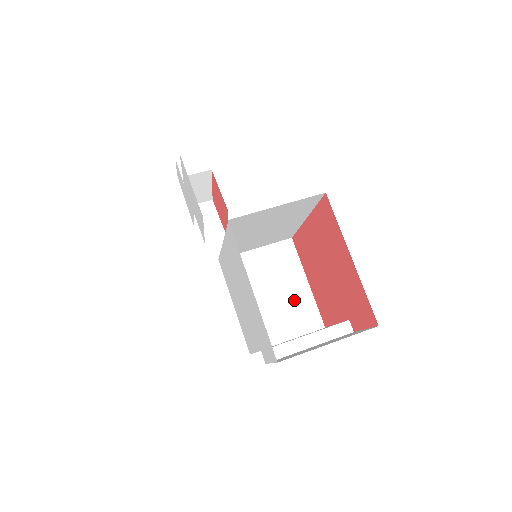
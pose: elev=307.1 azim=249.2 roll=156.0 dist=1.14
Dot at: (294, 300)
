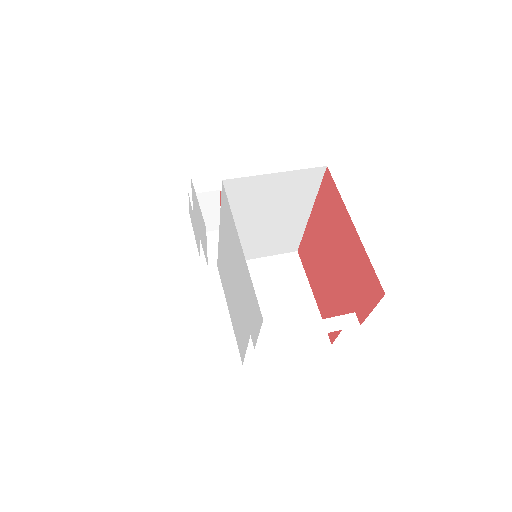
Dot at: (297, 312)
